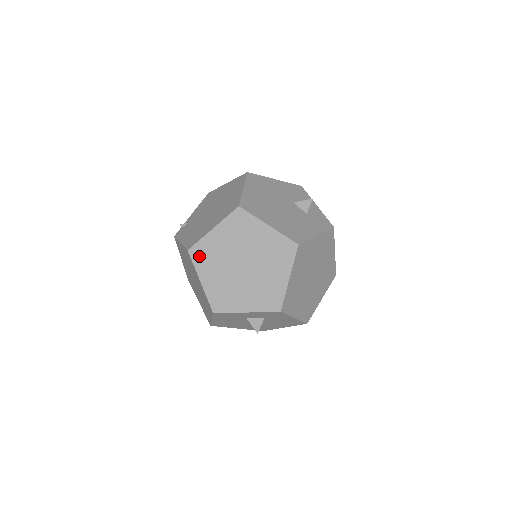
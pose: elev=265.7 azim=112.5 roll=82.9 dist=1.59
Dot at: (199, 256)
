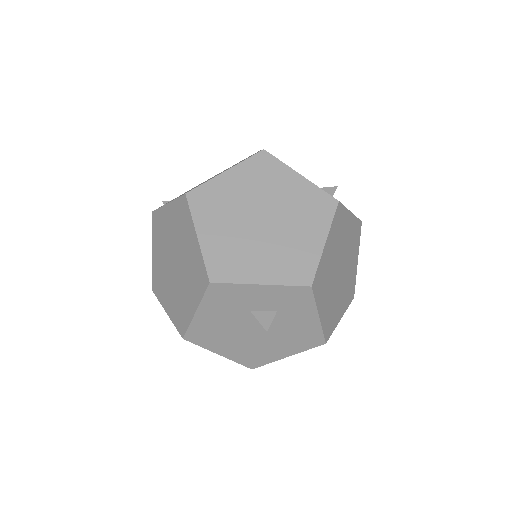
Dot at: (201, 202)
